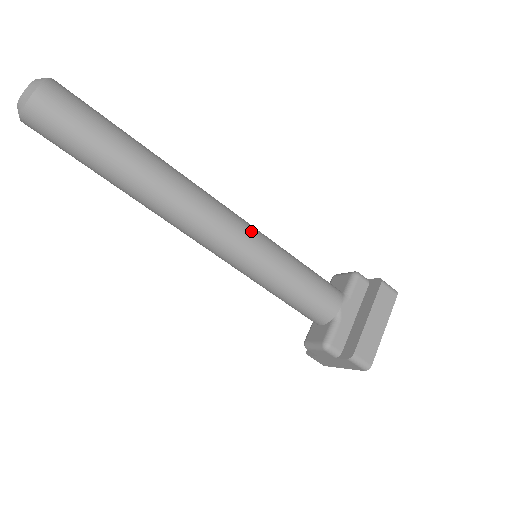
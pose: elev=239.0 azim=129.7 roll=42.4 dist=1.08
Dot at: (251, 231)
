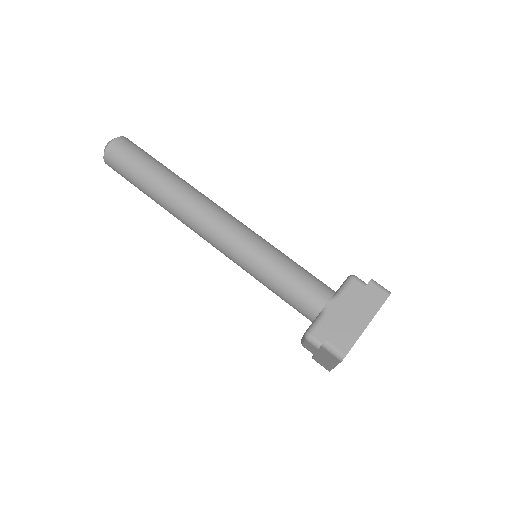
Dot at: (246, 232)
